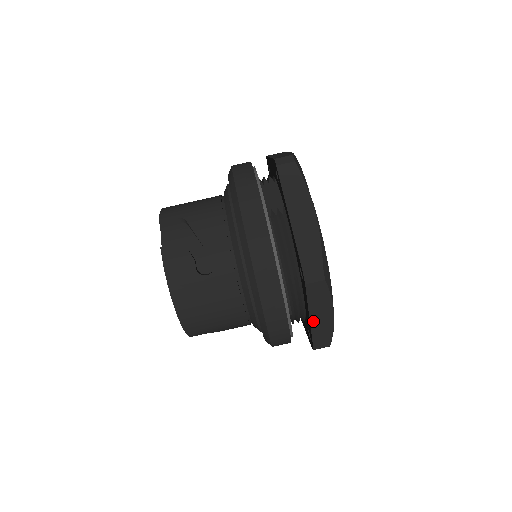
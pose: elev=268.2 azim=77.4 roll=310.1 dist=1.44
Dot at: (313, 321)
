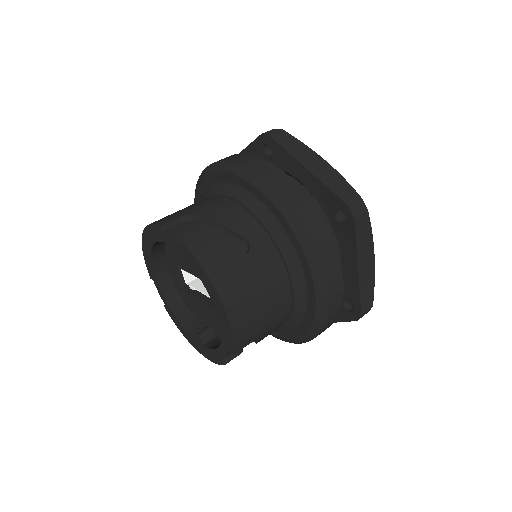
Dot at: (360, 272)
